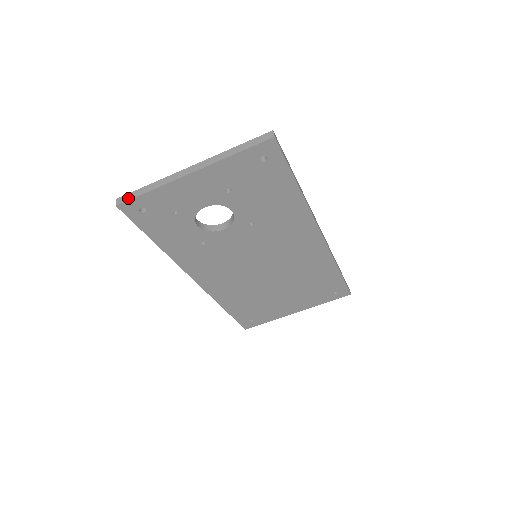
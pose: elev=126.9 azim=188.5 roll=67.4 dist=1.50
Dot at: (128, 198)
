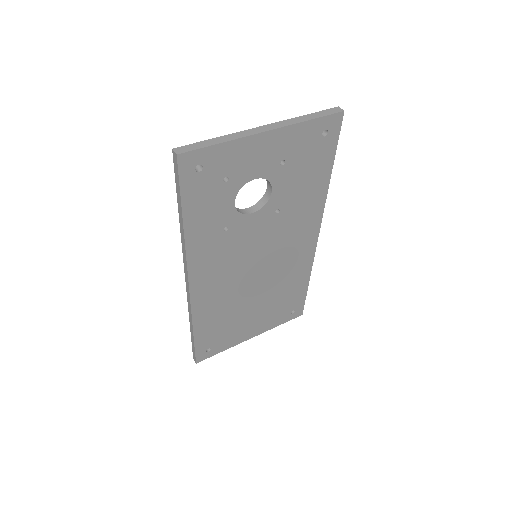
Dot at: (192, 148)
